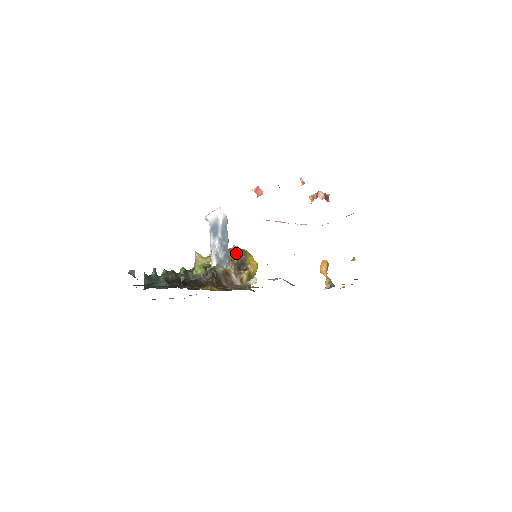
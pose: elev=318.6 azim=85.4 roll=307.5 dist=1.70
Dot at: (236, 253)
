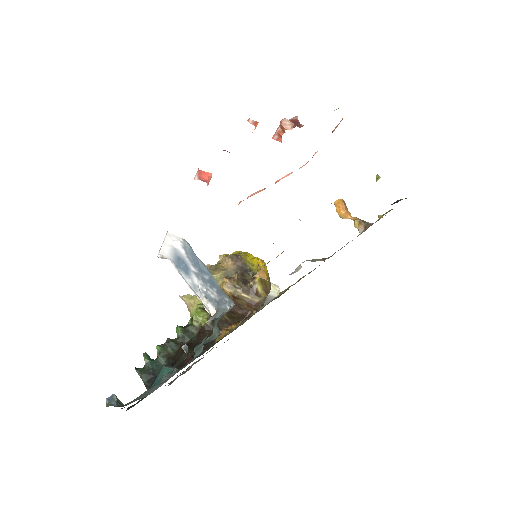
Dot at: (229, 264)
